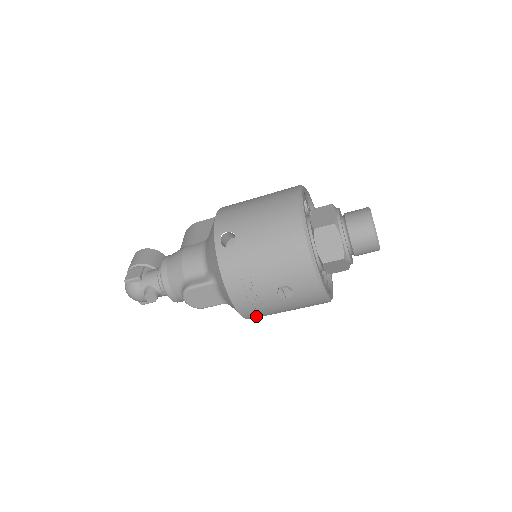
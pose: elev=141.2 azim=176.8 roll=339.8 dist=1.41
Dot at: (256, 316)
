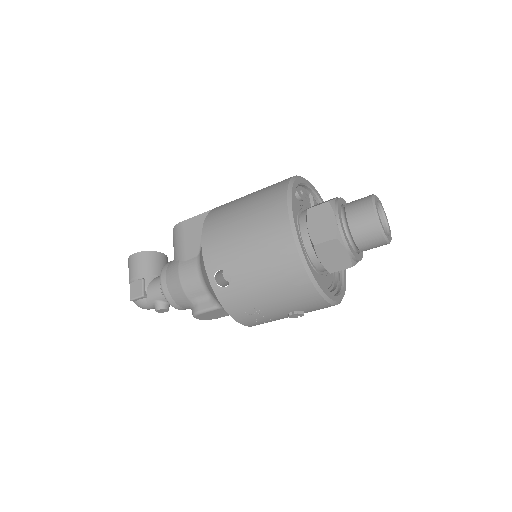
Dot at: occluded
